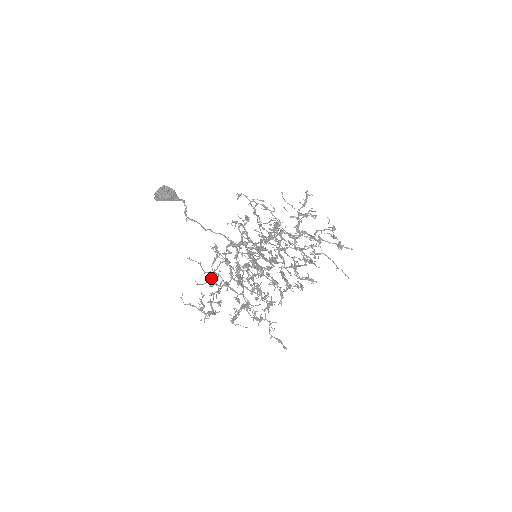
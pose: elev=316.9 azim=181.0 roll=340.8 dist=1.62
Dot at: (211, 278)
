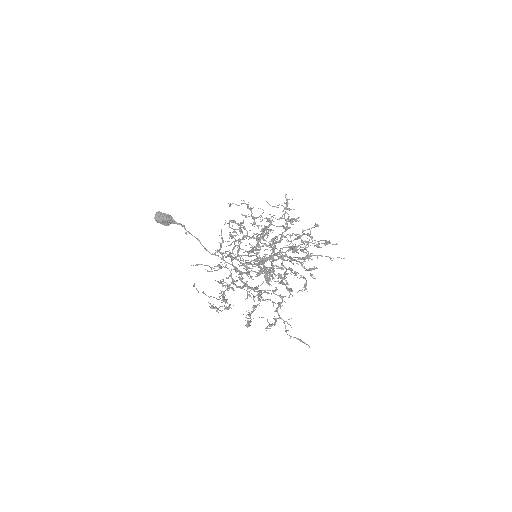
Dot at: (220, 268)
